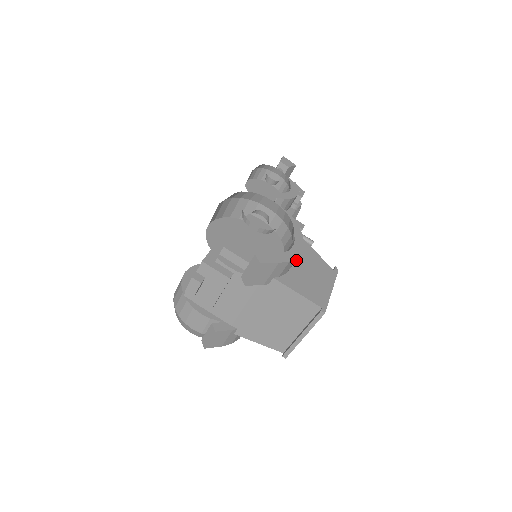
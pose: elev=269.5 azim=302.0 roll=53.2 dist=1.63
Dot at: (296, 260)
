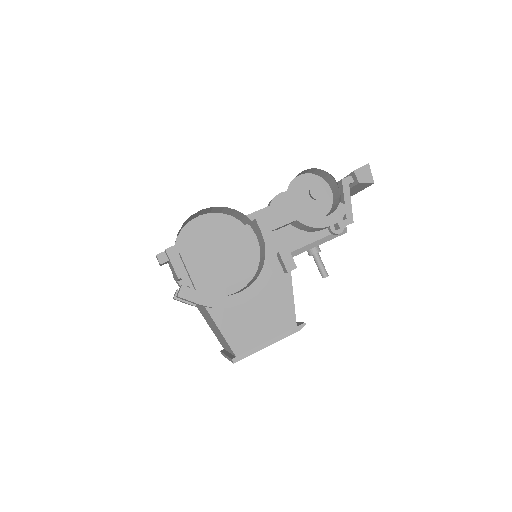
Dot at: (254, 298)
